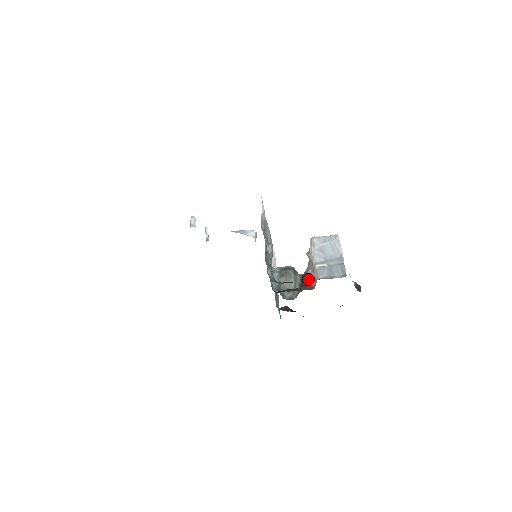
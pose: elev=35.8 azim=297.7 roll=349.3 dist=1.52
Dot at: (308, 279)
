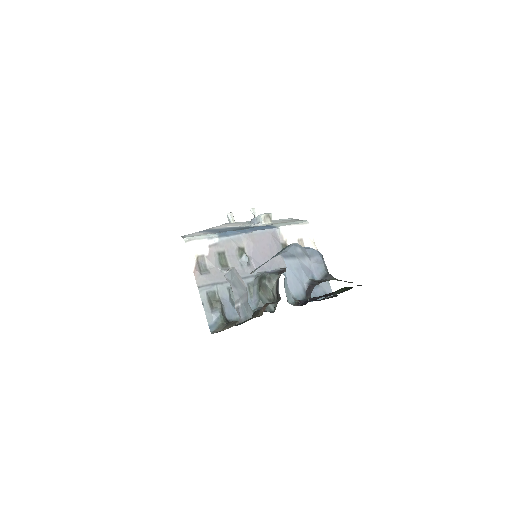
Dot at: occluded
